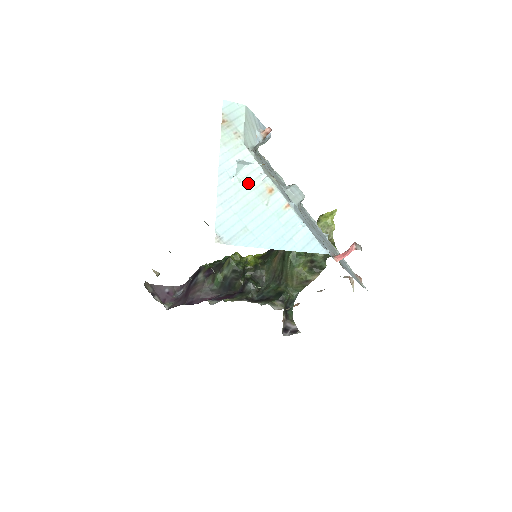
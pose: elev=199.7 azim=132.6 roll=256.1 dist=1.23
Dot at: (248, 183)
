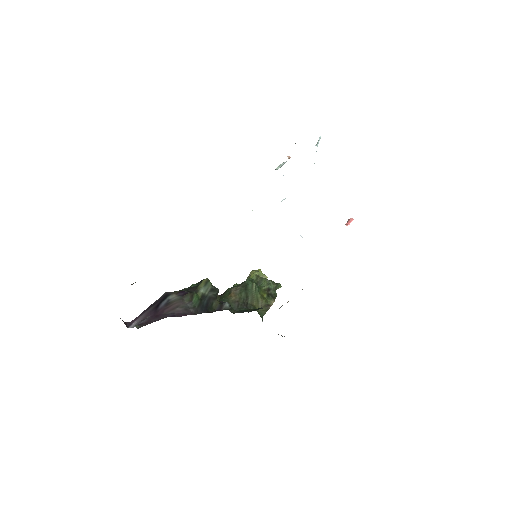
Dot at: occluded
